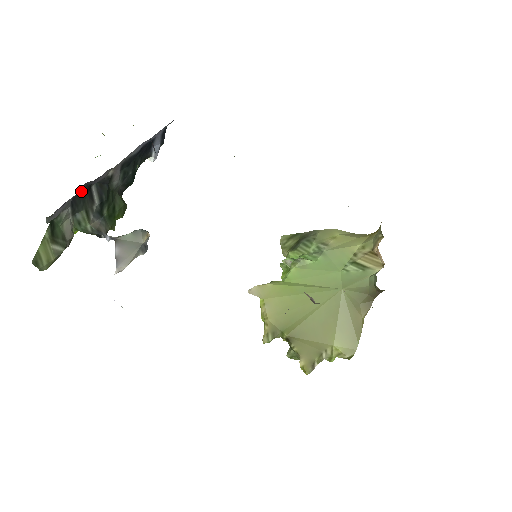
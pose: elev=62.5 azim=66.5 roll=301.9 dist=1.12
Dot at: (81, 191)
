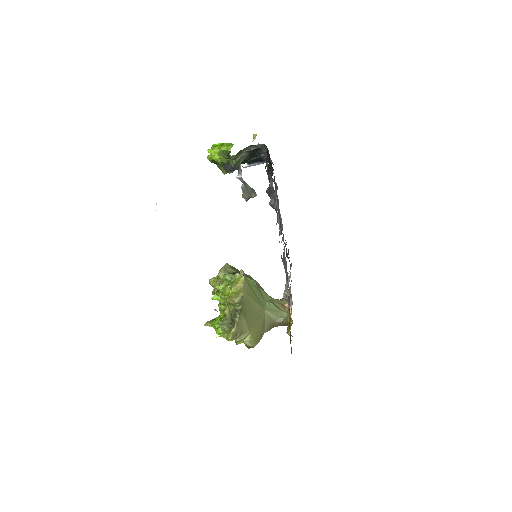
Dot at: (260, 148)
